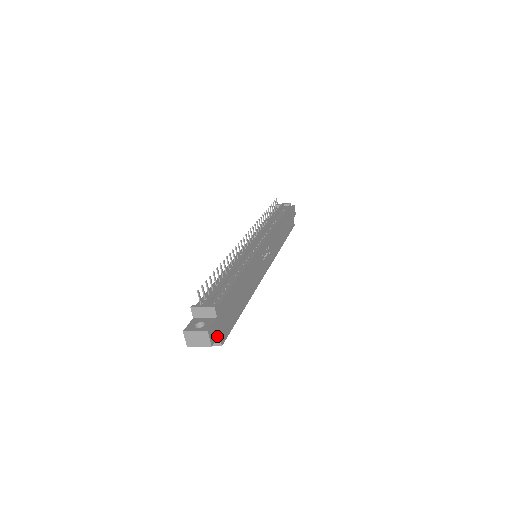
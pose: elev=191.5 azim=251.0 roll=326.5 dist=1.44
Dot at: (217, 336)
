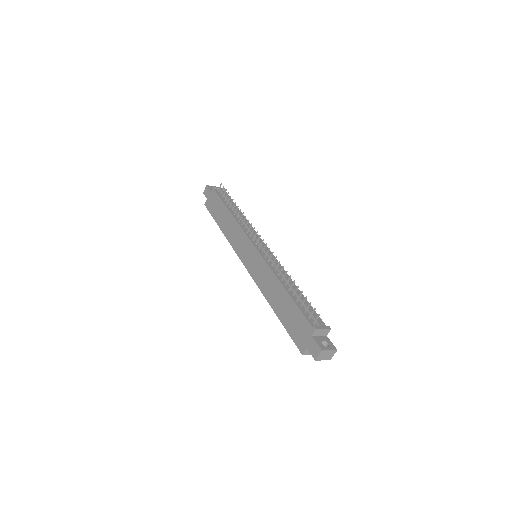
Dot at: occluded
